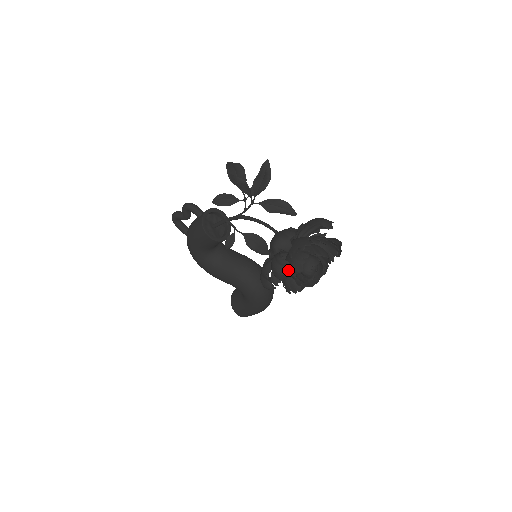
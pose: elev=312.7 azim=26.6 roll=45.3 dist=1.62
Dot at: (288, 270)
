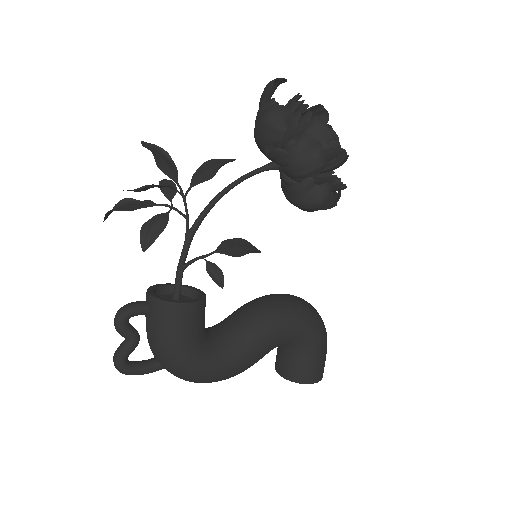
Dot at: (317, 142)
